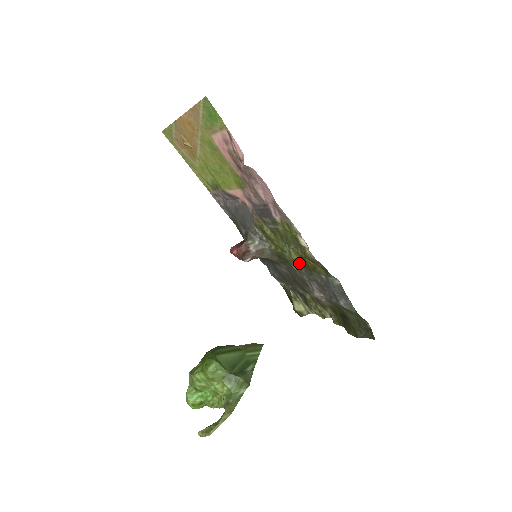
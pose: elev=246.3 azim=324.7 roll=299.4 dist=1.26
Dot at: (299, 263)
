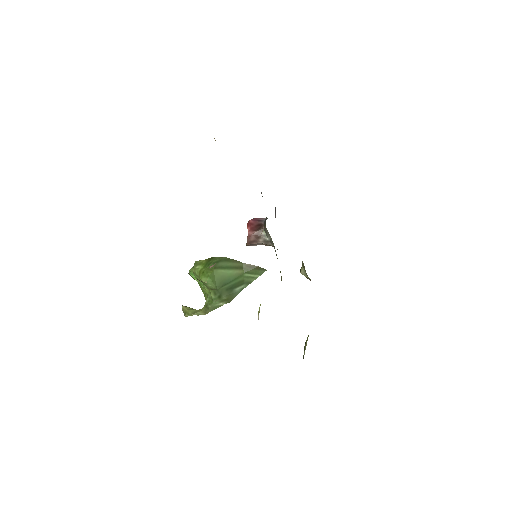
Dot at: occluded
